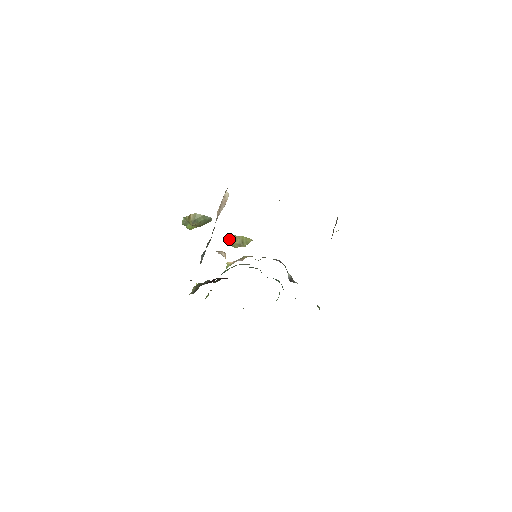
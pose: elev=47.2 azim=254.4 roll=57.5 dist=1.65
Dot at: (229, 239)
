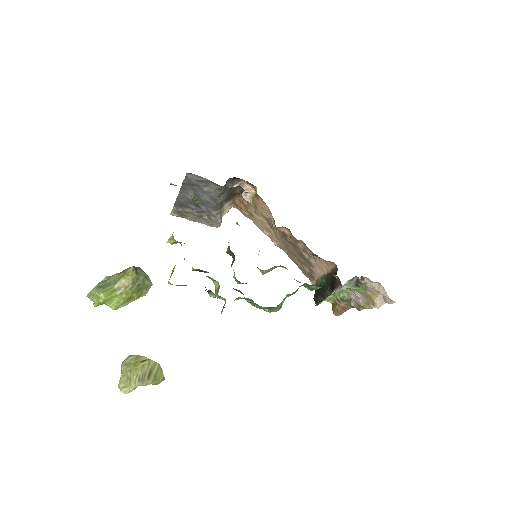
Dot at: (130, 362)
